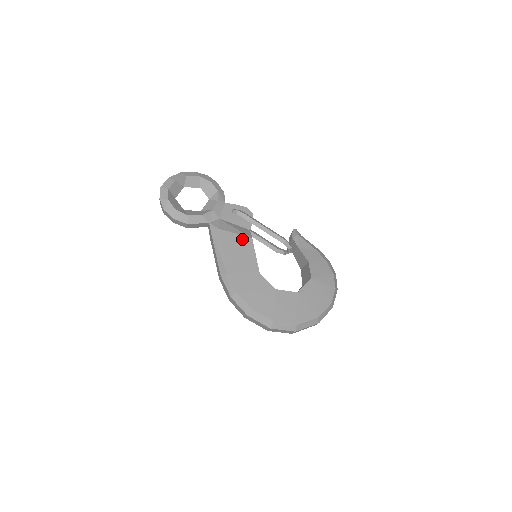
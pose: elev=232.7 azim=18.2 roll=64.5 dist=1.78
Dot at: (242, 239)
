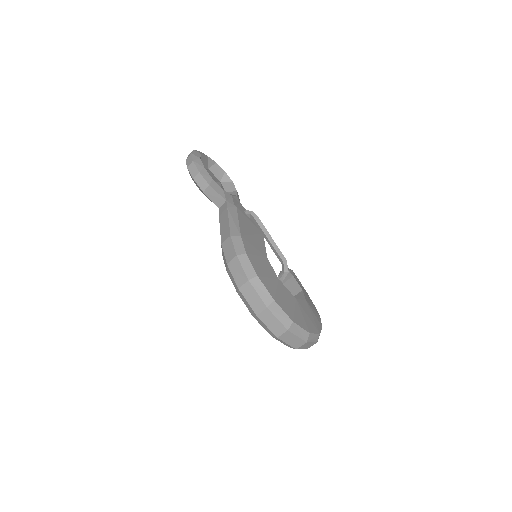
Dot at: (255, 227)
